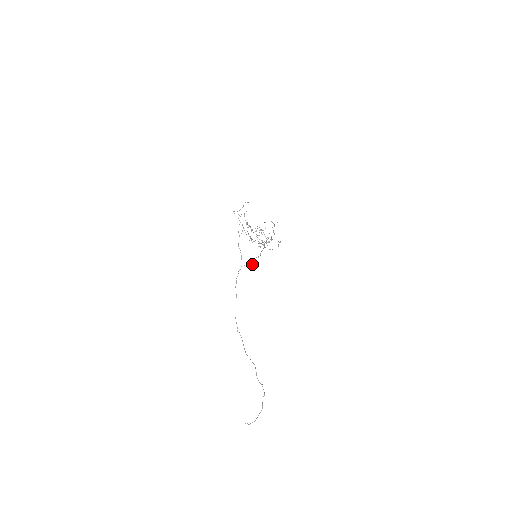
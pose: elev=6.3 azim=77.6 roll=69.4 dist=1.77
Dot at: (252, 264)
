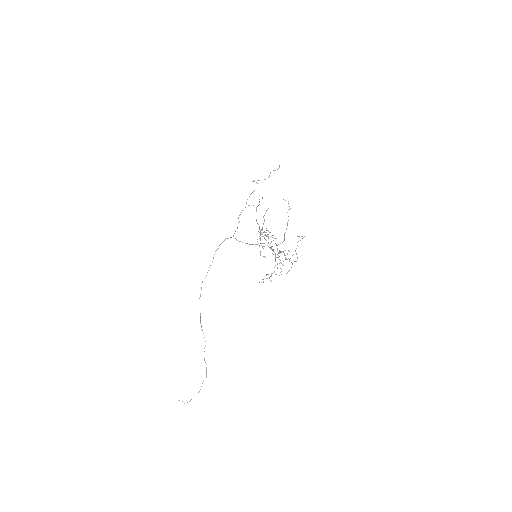
Dot at: (246, 243)
